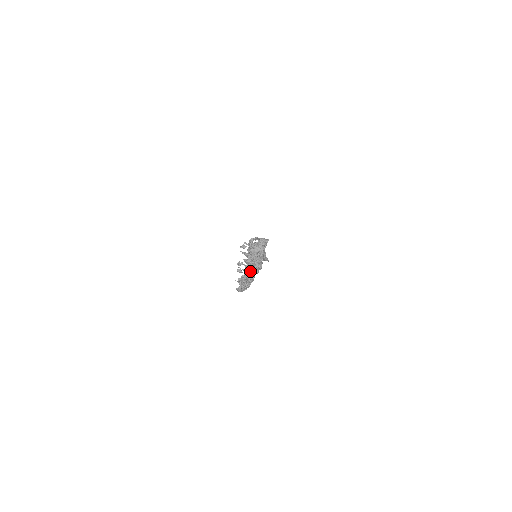
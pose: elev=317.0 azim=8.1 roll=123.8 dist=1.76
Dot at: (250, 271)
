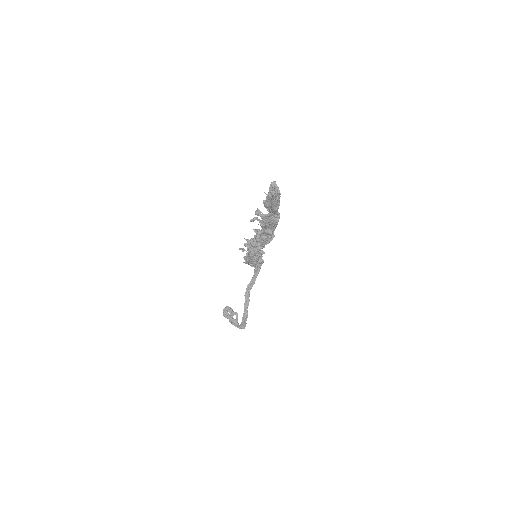
Dot at: occluded
